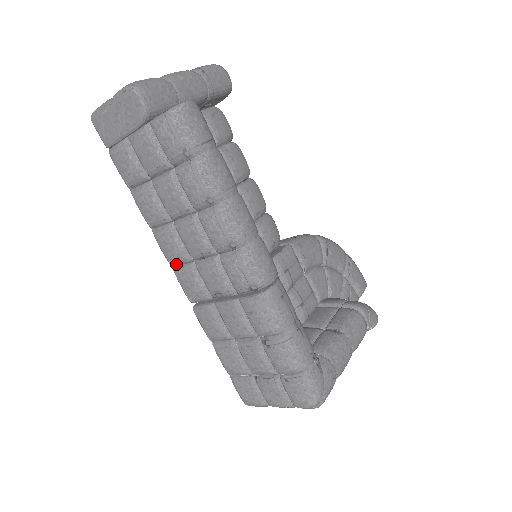
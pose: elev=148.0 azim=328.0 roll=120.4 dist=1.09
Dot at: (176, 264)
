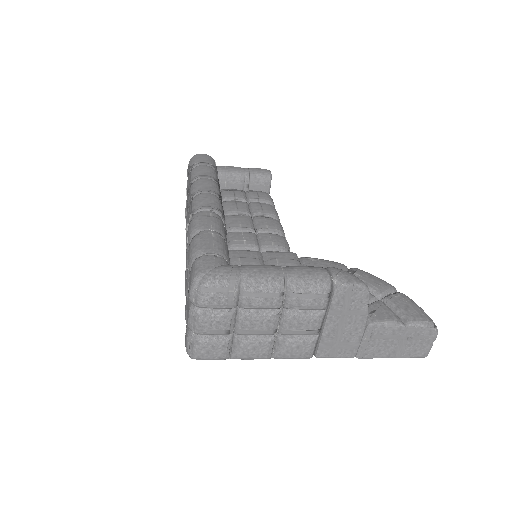
Dot at: occluded
